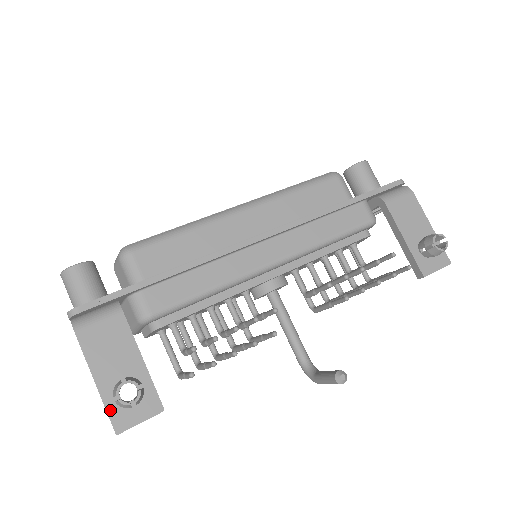
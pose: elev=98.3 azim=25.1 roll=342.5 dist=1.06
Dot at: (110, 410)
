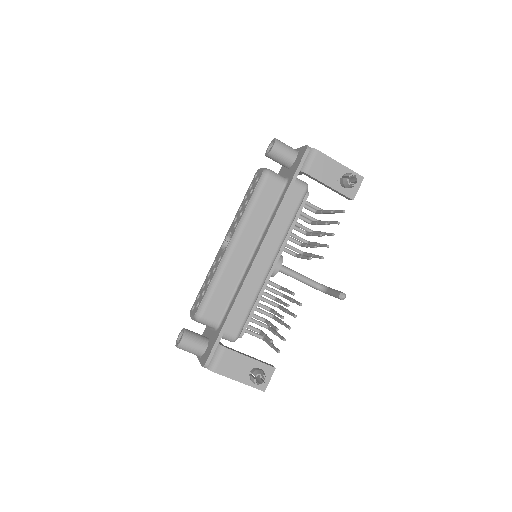
Dot at: (254, 386)
